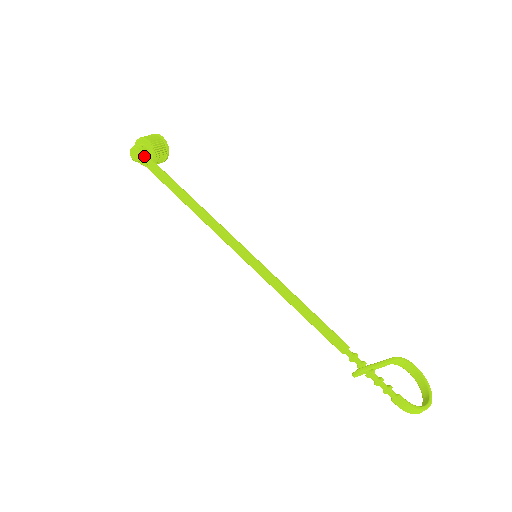
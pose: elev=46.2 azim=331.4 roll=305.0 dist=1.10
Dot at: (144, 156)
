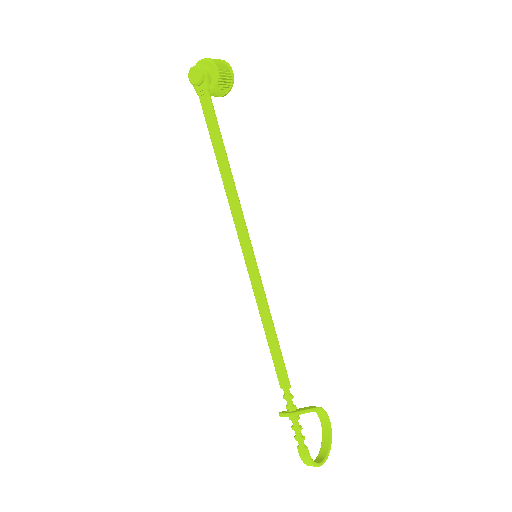
Dot at: (204, 84)
